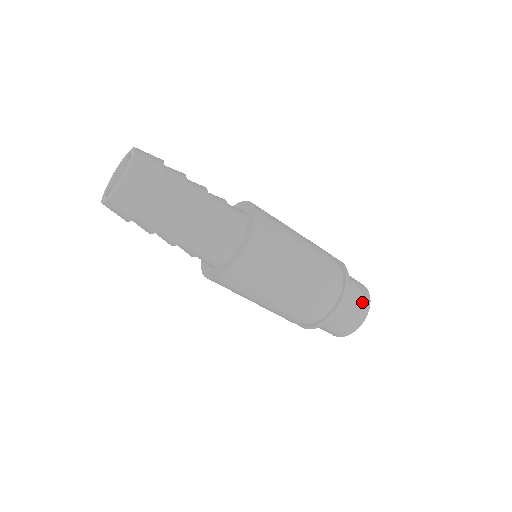
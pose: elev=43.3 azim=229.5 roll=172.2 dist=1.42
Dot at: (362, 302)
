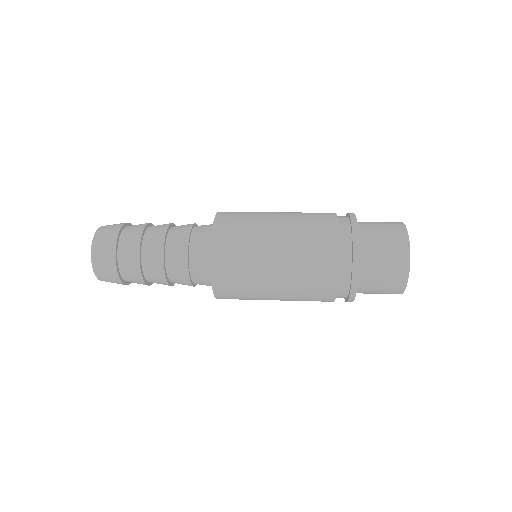
Dot at: (395, 261)
